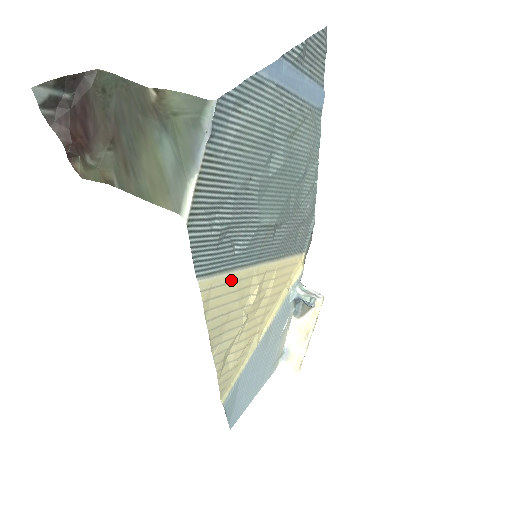
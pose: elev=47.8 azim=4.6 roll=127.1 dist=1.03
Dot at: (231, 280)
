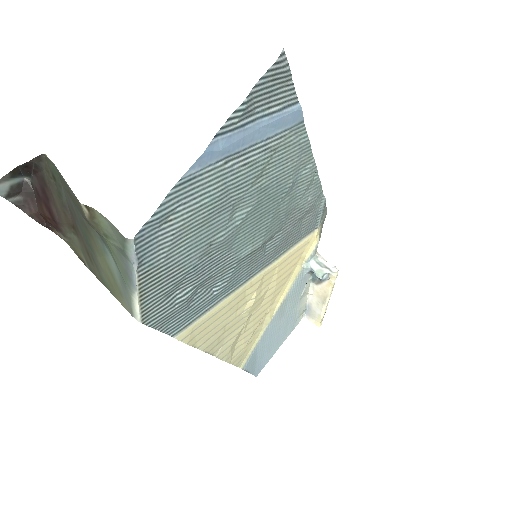
Dot at: (217, 311)
